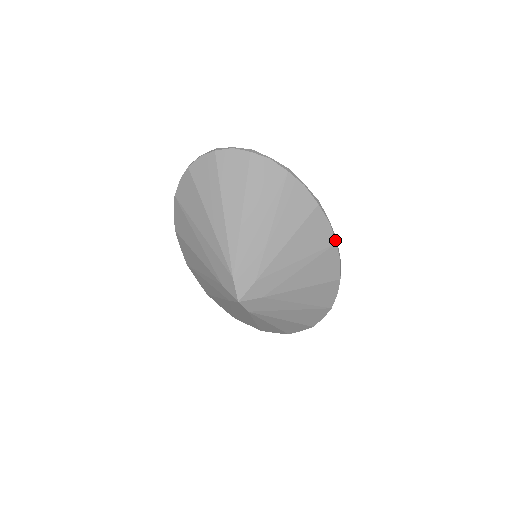
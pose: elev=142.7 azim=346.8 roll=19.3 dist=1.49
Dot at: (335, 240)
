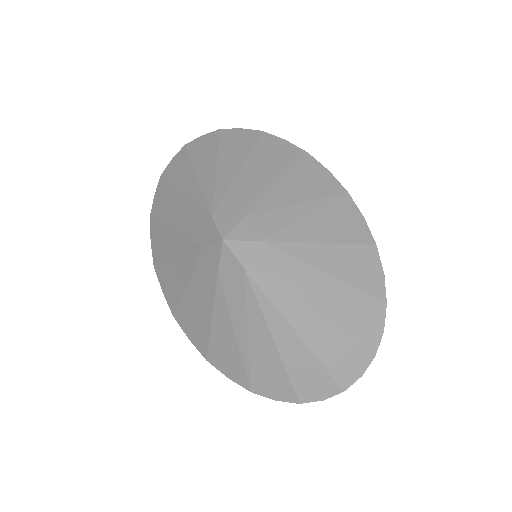
Dot at: (344, 189)
